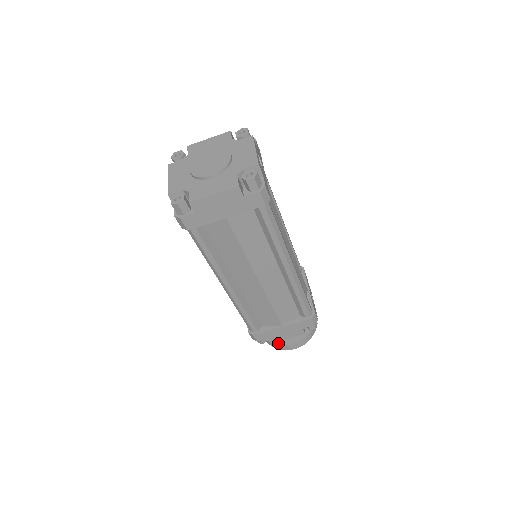
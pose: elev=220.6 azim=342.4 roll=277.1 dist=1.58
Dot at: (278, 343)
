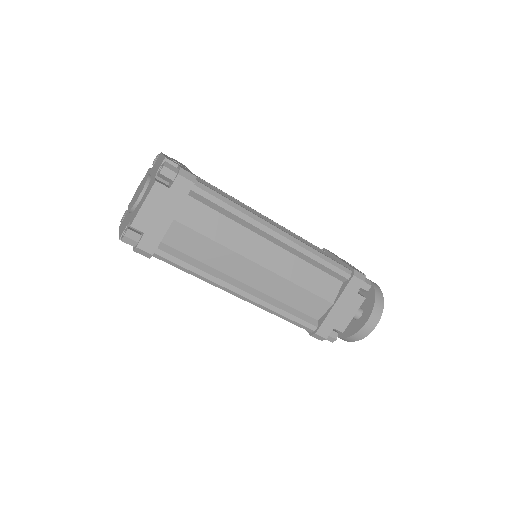
Dot at: (355, 331)
